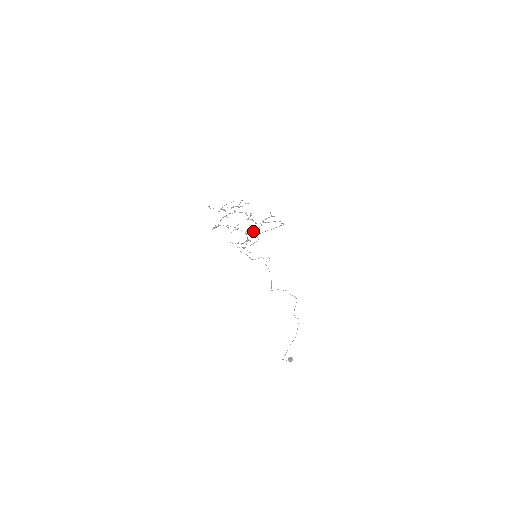
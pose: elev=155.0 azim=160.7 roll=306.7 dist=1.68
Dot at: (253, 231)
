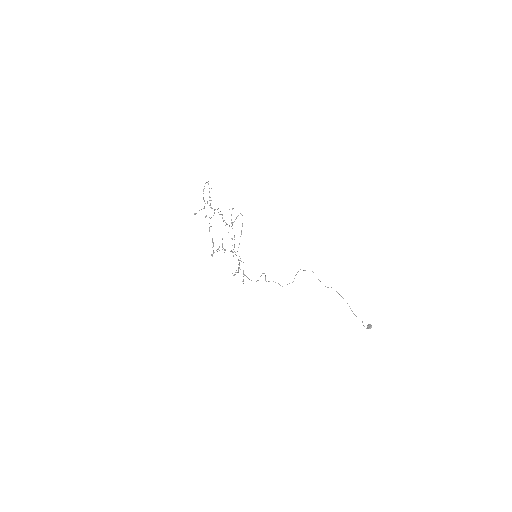
Dot at: (234, 245)
